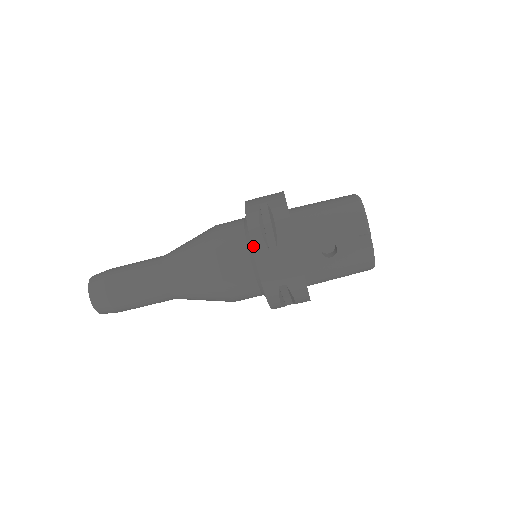
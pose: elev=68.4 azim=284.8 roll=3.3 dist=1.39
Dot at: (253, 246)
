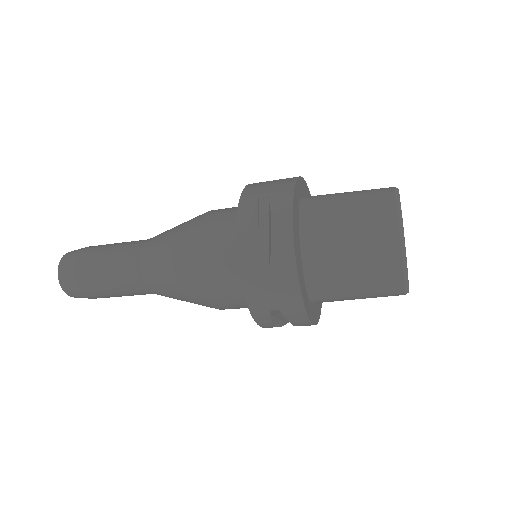
Dot at: occluded
